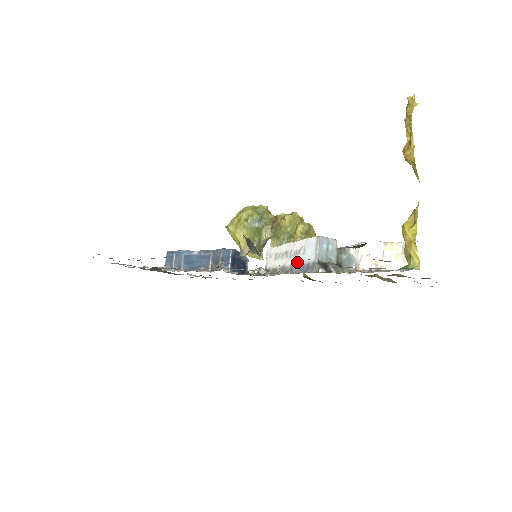
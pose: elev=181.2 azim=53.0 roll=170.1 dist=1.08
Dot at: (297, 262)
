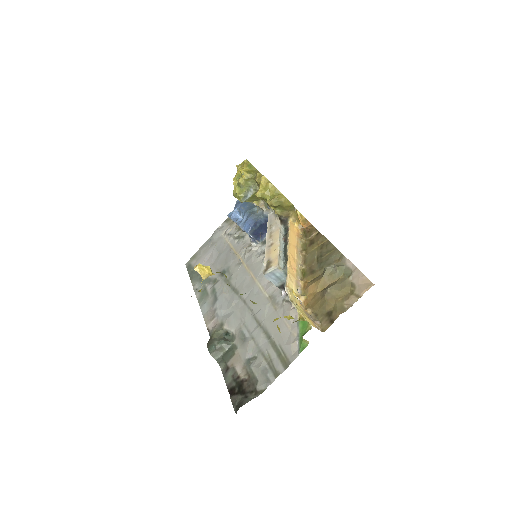
Dot at: occluded
